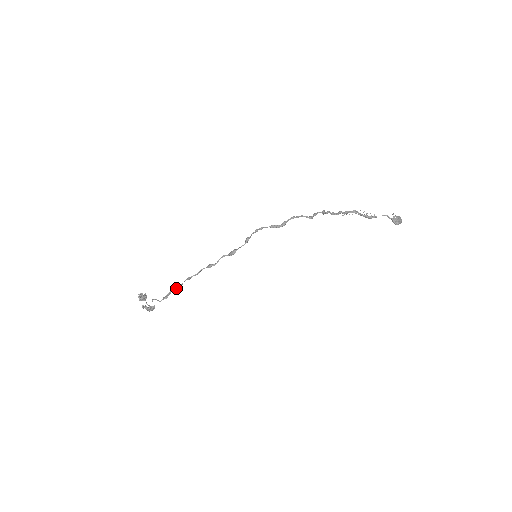
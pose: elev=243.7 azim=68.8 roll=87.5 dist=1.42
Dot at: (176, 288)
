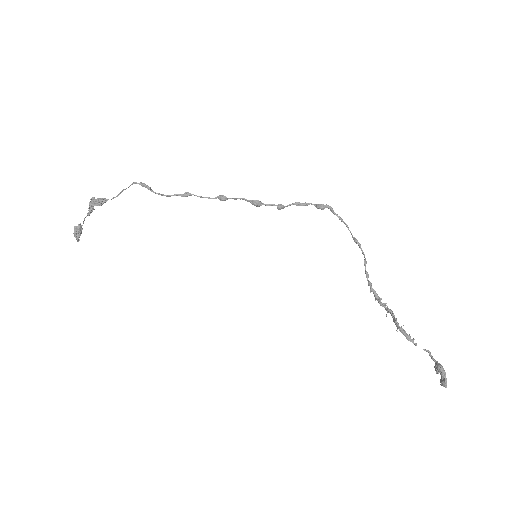
Dot at: (161, 194)
